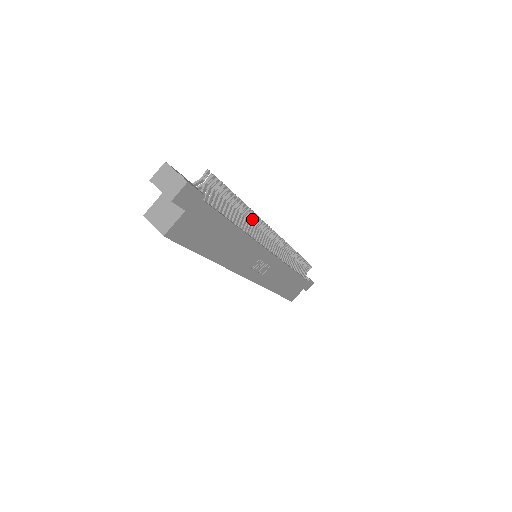
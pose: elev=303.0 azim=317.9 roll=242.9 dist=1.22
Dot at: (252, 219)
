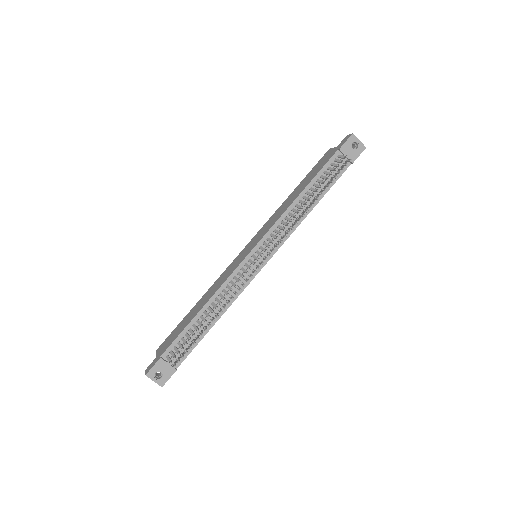
Dot at: (226, 302)
